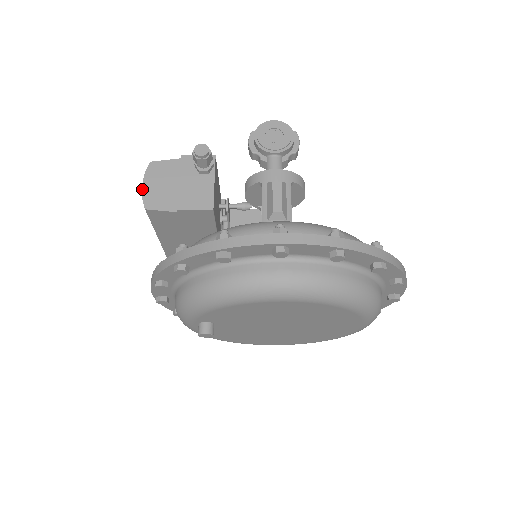
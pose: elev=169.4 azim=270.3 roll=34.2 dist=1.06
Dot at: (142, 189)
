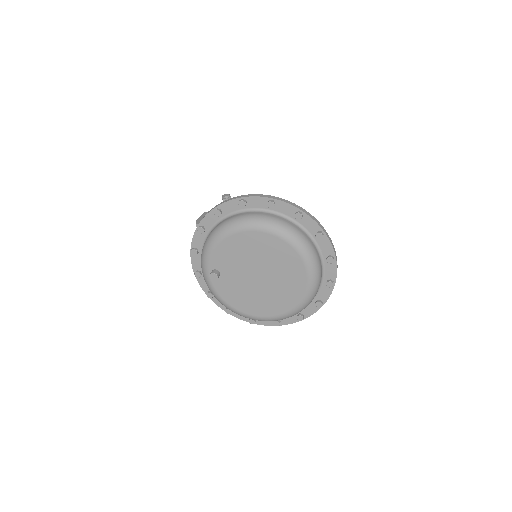
Dot at: (197, 219)
